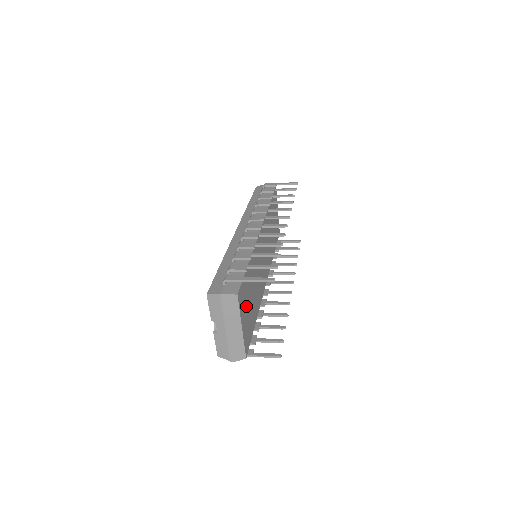
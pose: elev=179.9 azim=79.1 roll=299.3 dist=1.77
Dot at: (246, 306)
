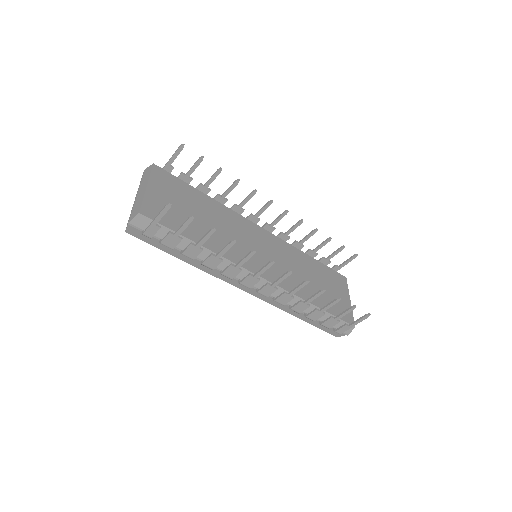
Dot at: (172, 196)
